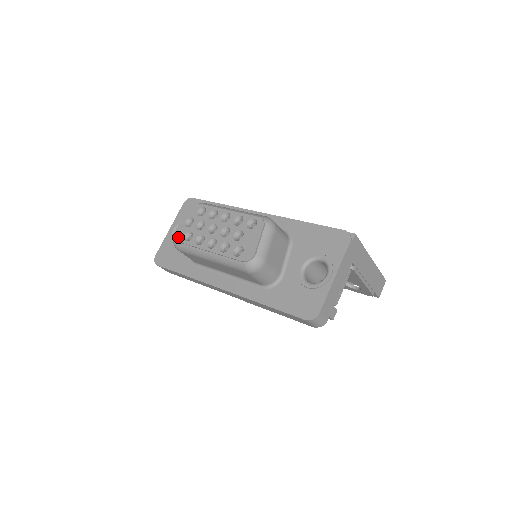
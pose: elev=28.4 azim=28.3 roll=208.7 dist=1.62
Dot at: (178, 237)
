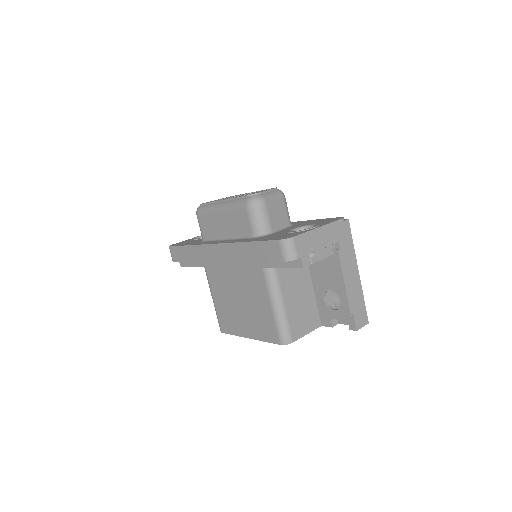
Dot at: occluded
